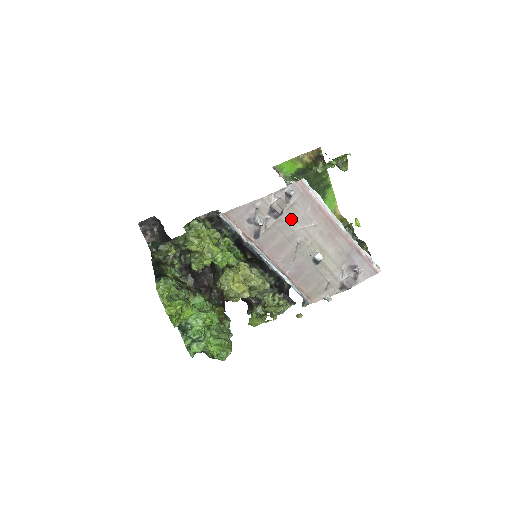
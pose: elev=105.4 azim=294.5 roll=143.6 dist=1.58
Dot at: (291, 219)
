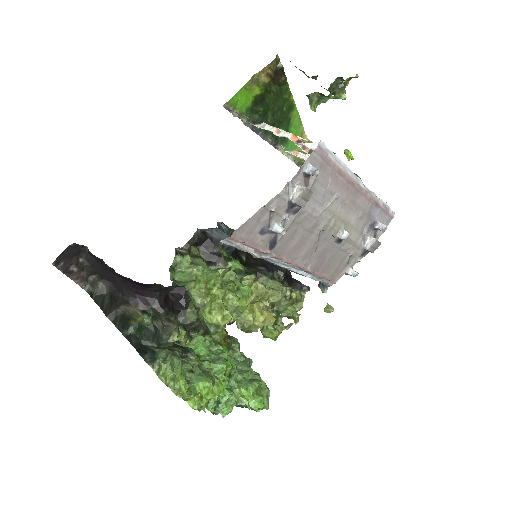
Dot at: (312, 205)
